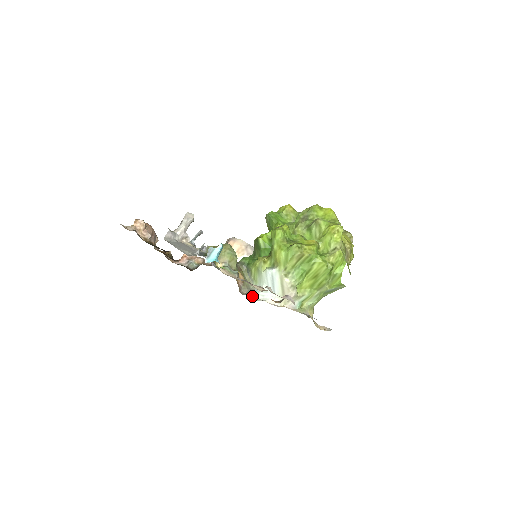
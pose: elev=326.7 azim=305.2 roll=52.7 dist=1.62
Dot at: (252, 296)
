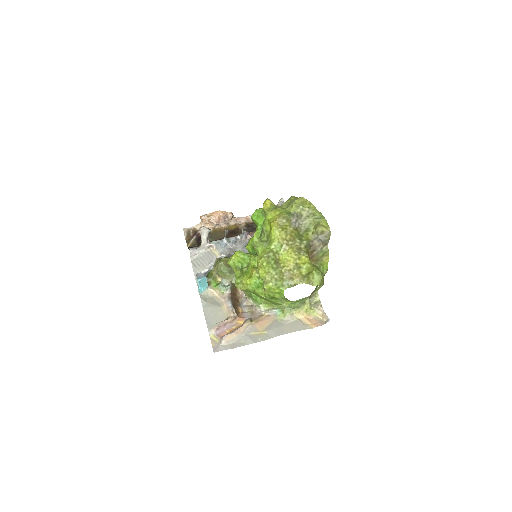
Dot at: occluded
